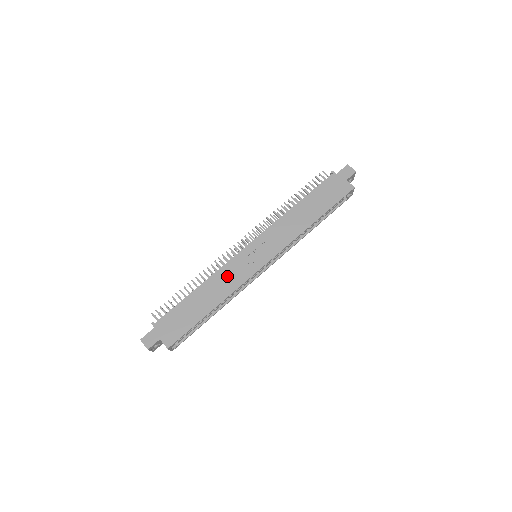
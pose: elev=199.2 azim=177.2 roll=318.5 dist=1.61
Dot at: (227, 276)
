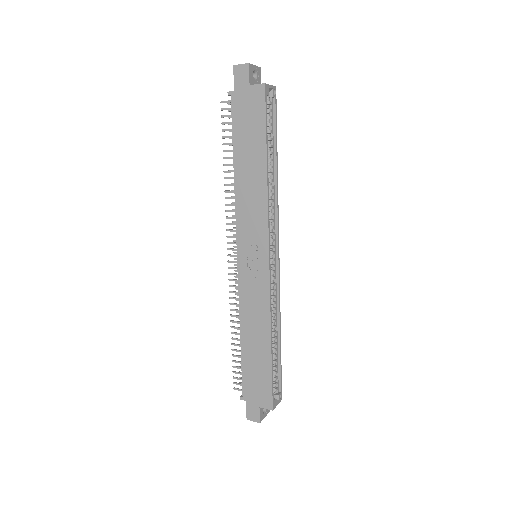
Dot at: (251, 304)
